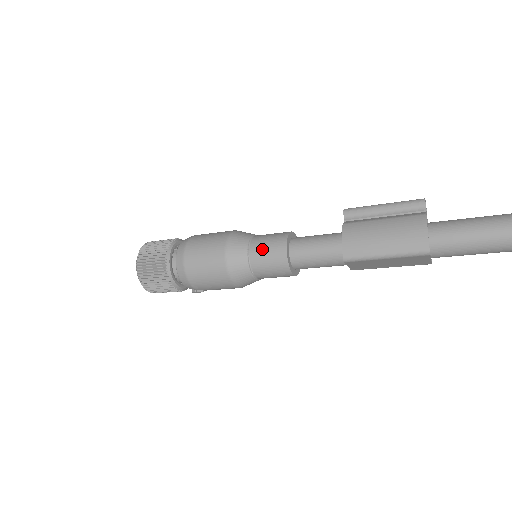
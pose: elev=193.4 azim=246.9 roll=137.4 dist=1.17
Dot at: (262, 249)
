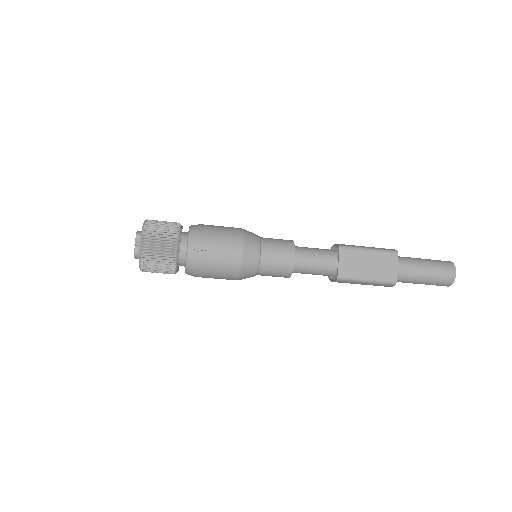
Dot at: (271, 238)
